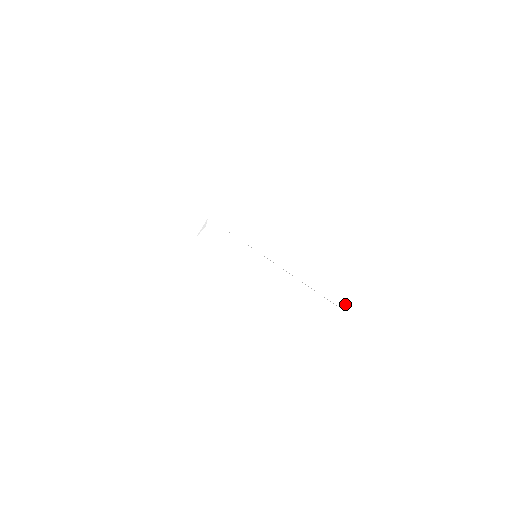
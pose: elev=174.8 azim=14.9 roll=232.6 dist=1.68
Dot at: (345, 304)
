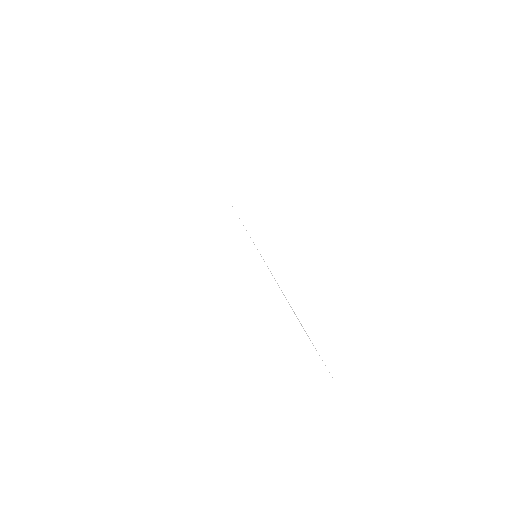
Dot at: (324, 350)
